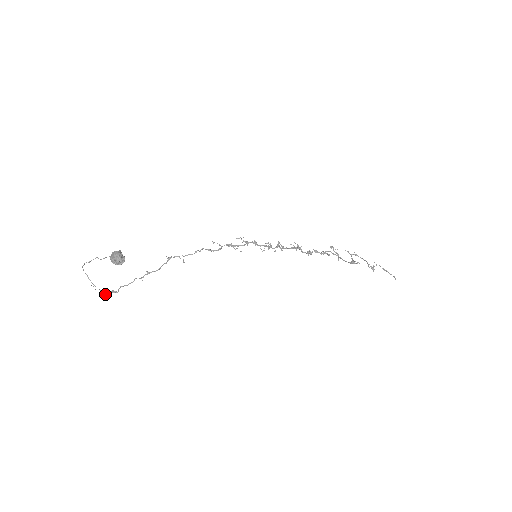
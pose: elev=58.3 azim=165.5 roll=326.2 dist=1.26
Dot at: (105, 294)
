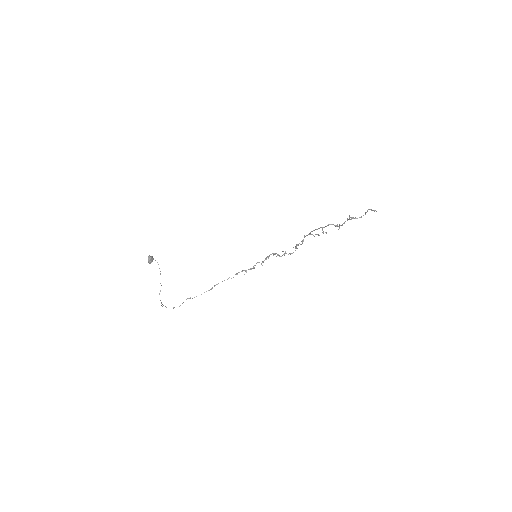
Dot at: occluded
